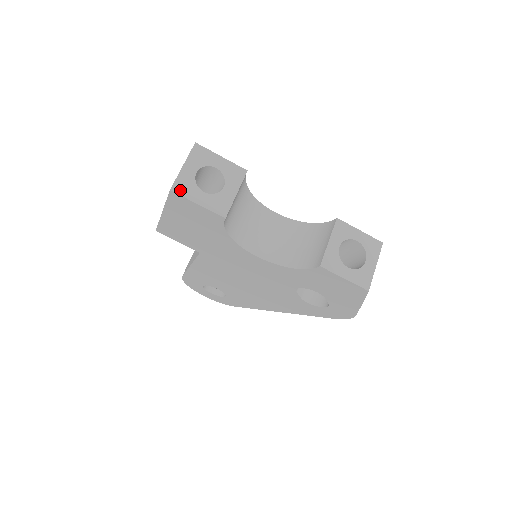
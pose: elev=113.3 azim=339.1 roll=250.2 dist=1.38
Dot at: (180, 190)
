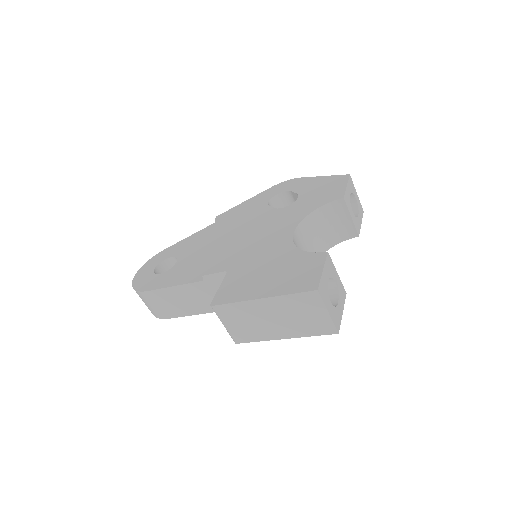
Dot at: (338, 324)
